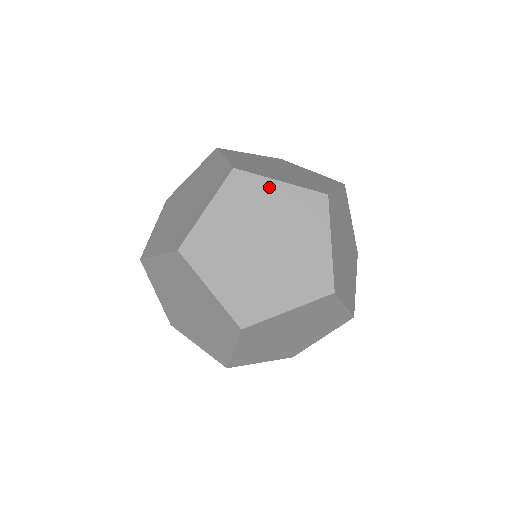
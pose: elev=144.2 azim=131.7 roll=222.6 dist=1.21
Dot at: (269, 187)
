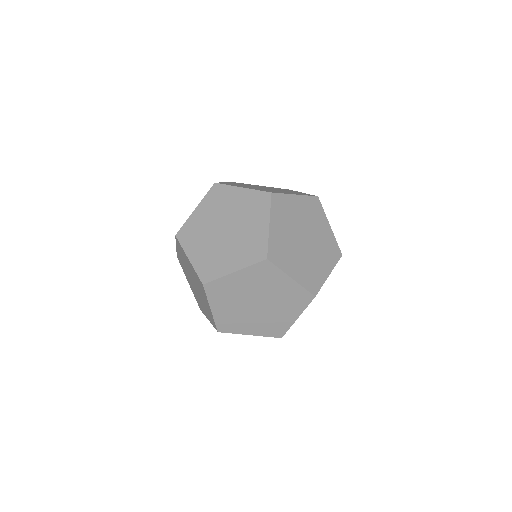
Dot at: (282, 278)
